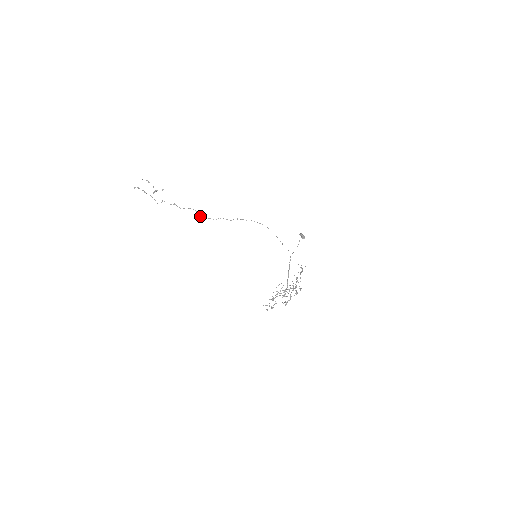
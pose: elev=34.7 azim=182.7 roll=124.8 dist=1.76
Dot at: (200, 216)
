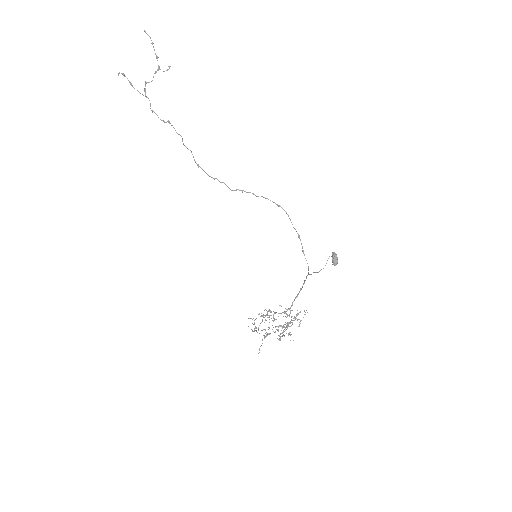
Dot at: (195, 161)
